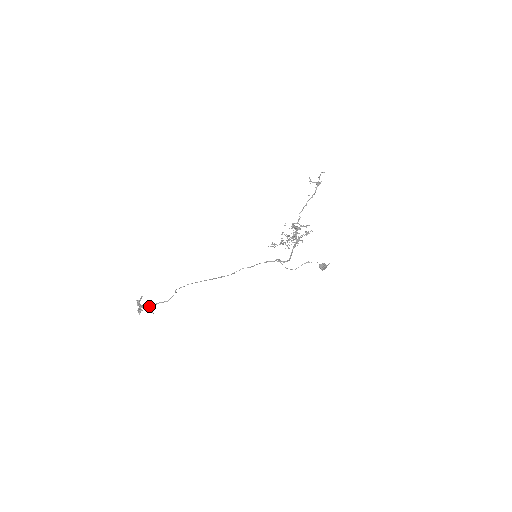
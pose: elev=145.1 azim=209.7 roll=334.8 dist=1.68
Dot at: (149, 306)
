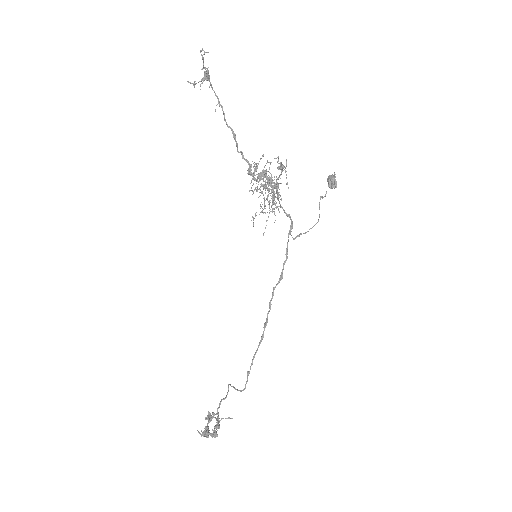
Dot at: (211, 419)
